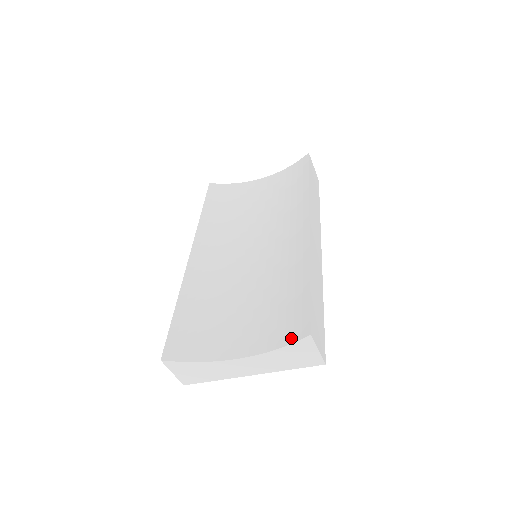
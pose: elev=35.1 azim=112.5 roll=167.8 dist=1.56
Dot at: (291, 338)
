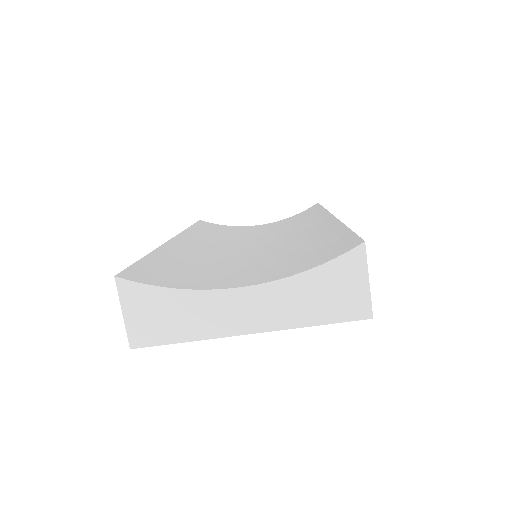
Dot at: (330, 257)
